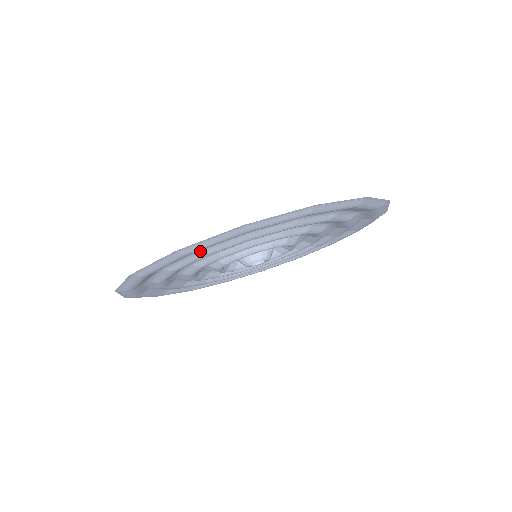
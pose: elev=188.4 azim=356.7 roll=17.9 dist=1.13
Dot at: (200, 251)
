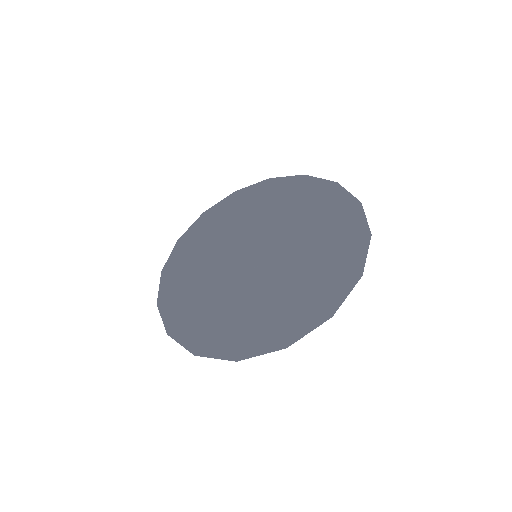
Dot at: (243, 334)
